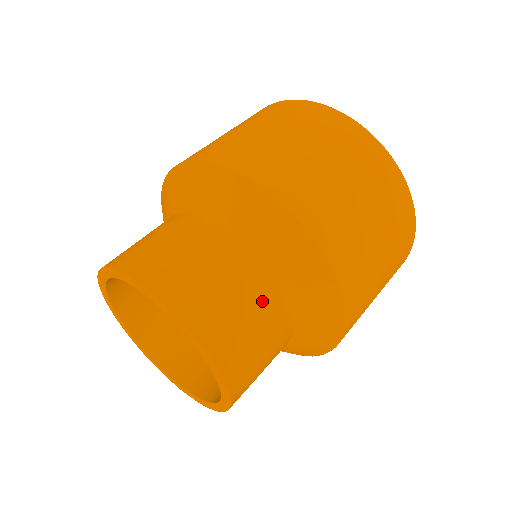
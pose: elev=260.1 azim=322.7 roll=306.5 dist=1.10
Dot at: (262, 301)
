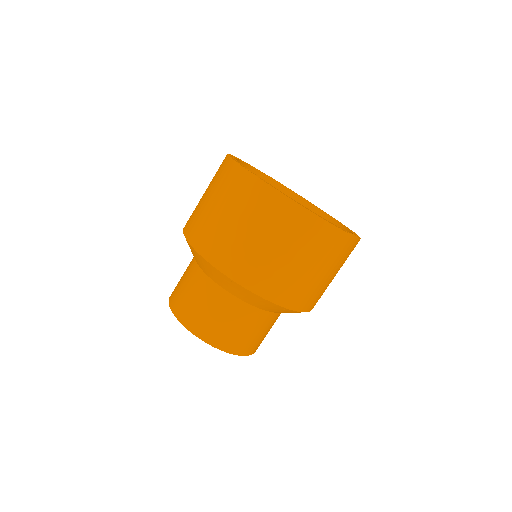
Dot at: (265, 323)
